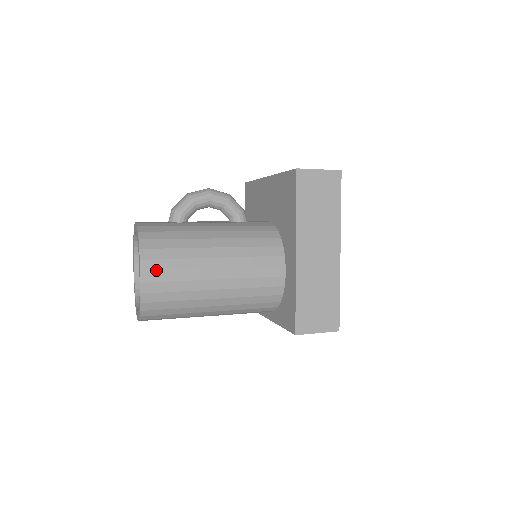
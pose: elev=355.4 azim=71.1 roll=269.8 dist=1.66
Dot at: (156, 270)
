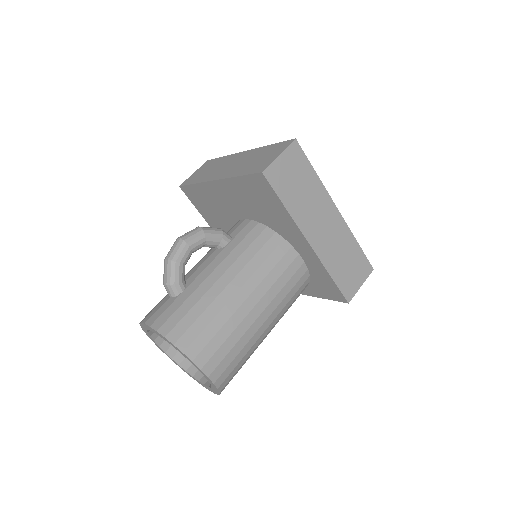
Dot at: (211, 356)
